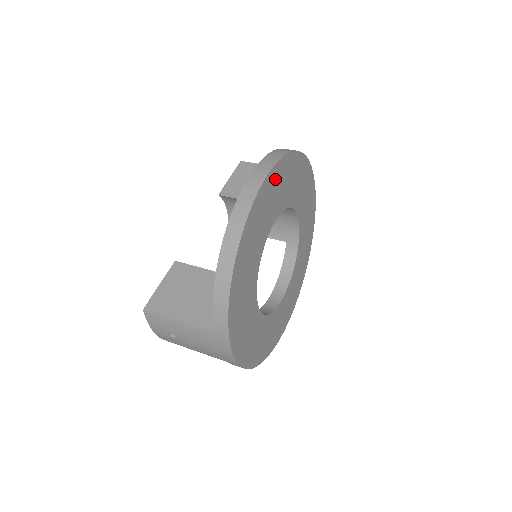
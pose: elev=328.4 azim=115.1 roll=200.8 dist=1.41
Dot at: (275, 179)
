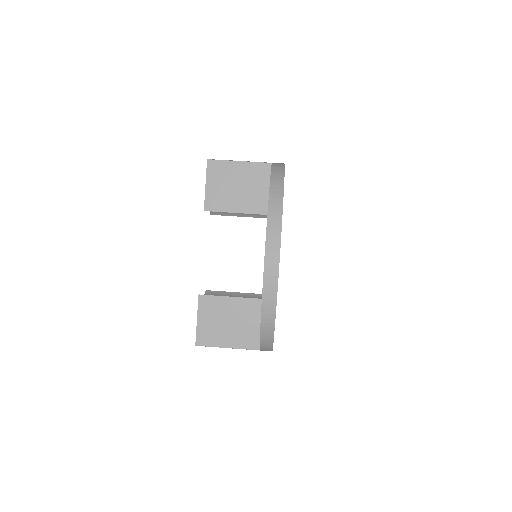
Dot at: occluded
